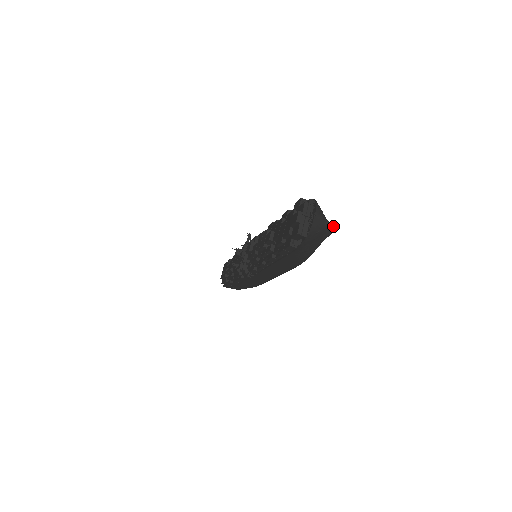
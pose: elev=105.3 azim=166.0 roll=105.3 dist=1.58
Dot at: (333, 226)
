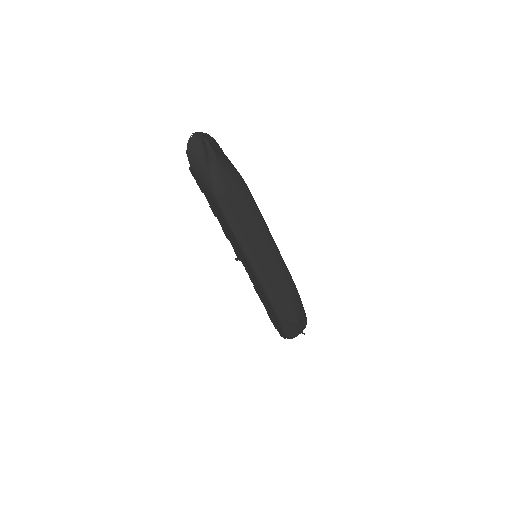
Dot at: (203, 142)
